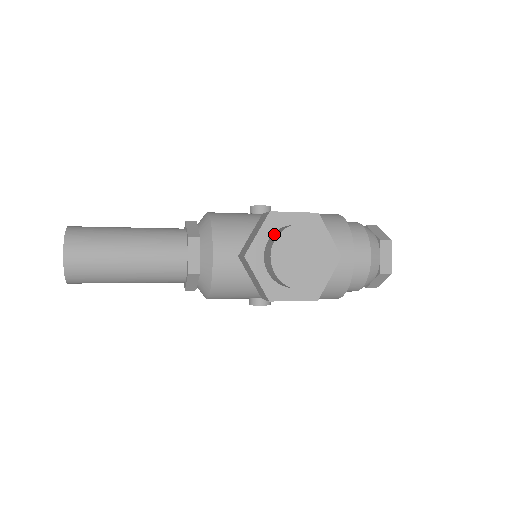
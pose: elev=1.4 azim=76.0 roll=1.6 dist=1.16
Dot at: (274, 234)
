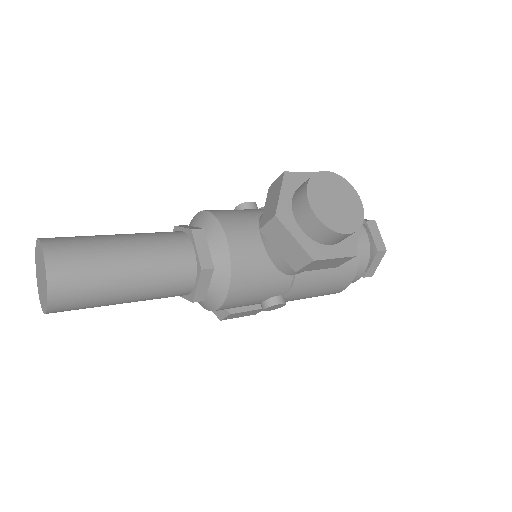
Dot at: (298, 189)
